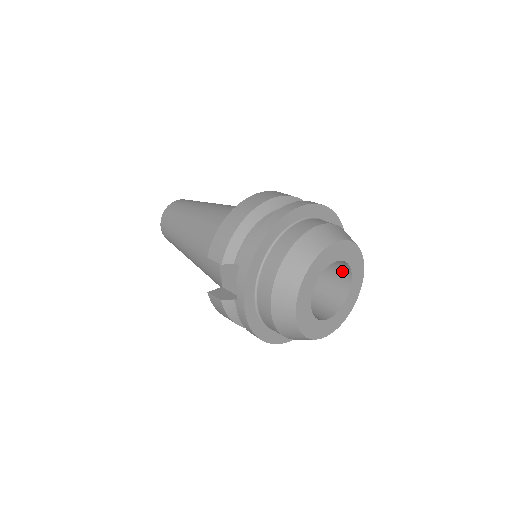
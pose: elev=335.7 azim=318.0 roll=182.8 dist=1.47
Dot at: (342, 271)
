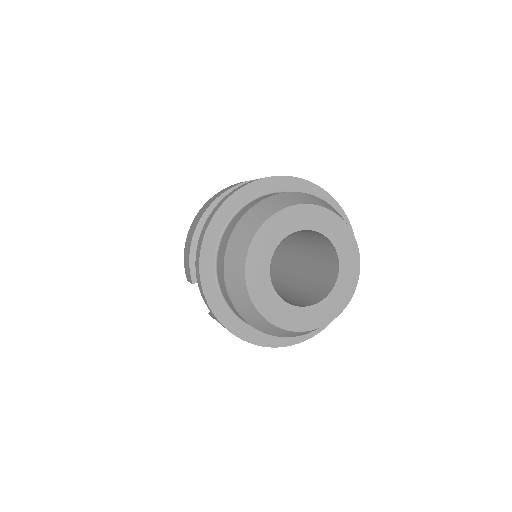
Dot at: (322, 239)
